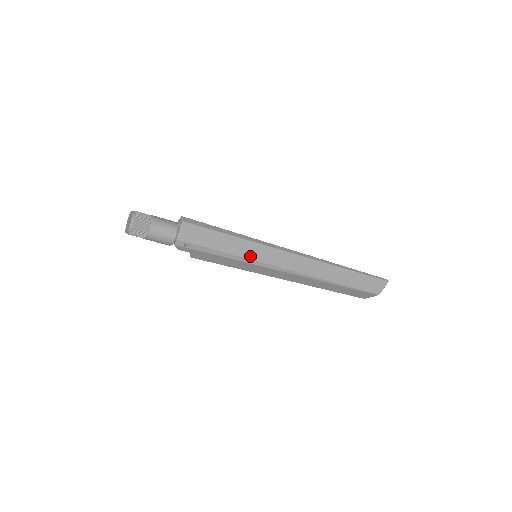
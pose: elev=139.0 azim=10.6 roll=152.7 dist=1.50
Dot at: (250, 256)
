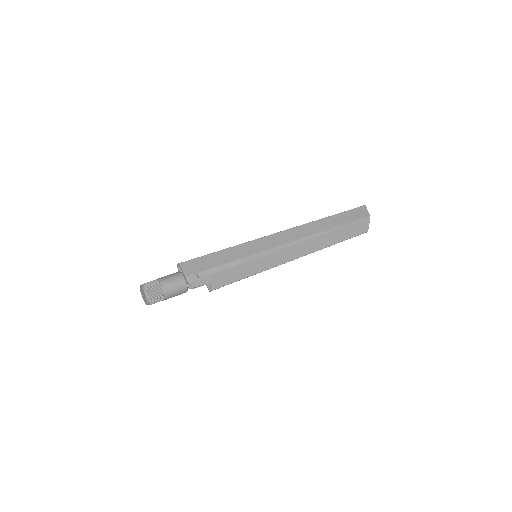
Dot at: (249, 253)
